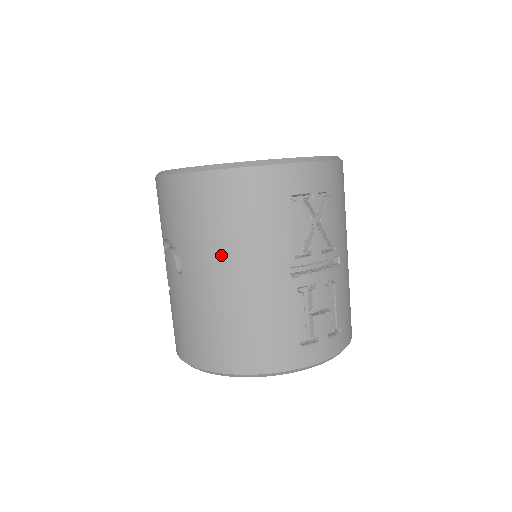
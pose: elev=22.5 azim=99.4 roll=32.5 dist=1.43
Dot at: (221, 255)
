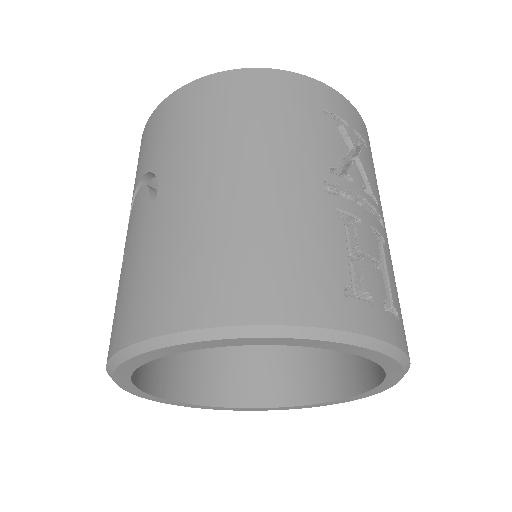
Dot at: (225, 151)
